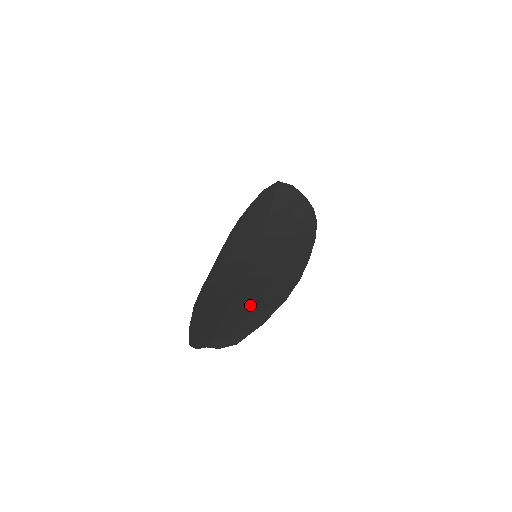
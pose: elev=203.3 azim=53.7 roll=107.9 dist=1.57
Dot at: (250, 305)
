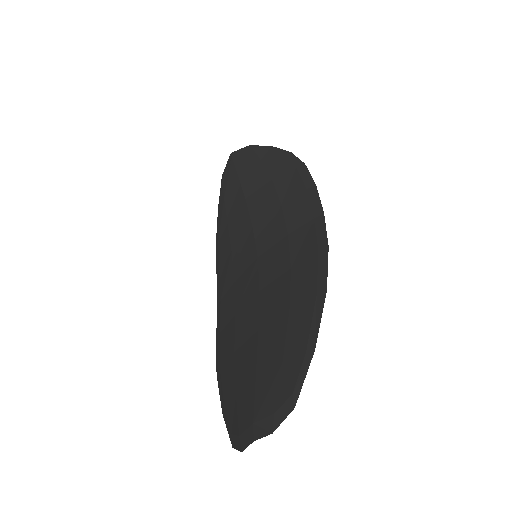
Dot at: (282, 329)
